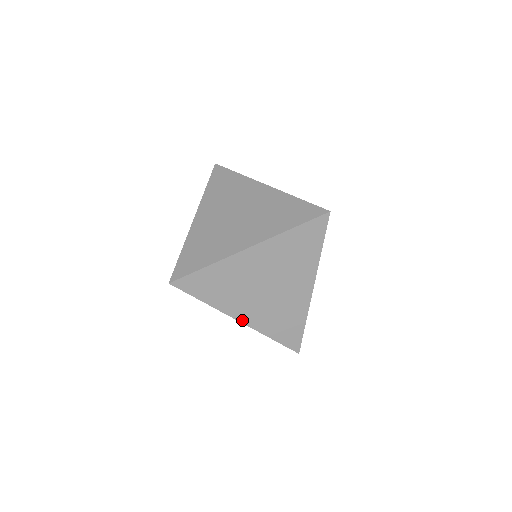
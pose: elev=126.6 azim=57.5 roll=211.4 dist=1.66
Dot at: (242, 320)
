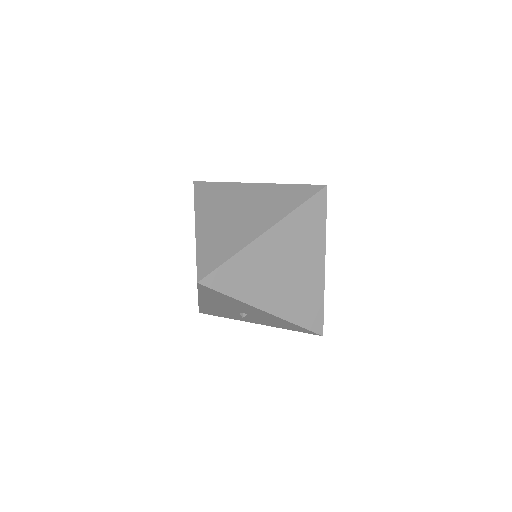
Dot at: (269, 310)
